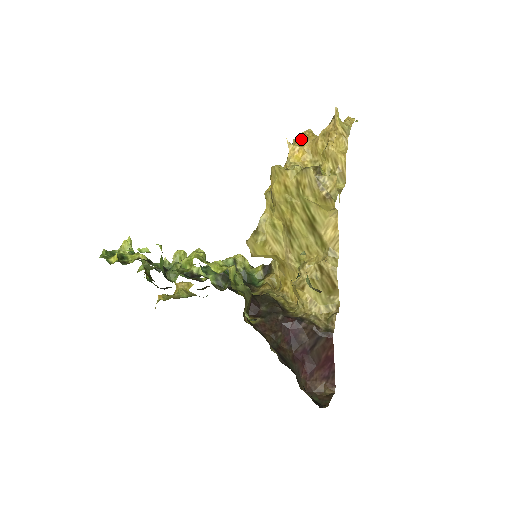
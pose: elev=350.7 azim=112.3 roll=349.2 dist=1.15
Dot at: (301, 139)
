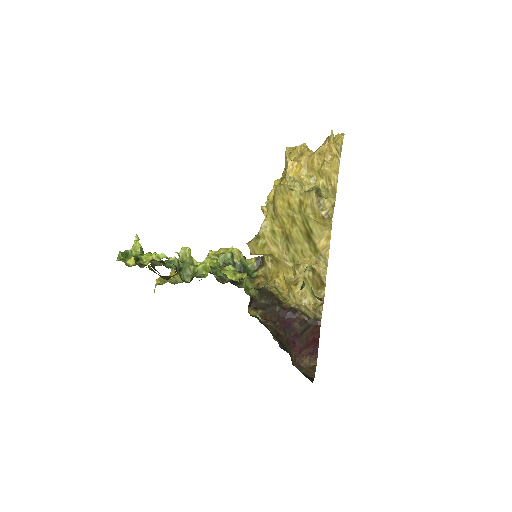
Dot at: (297, 153)
